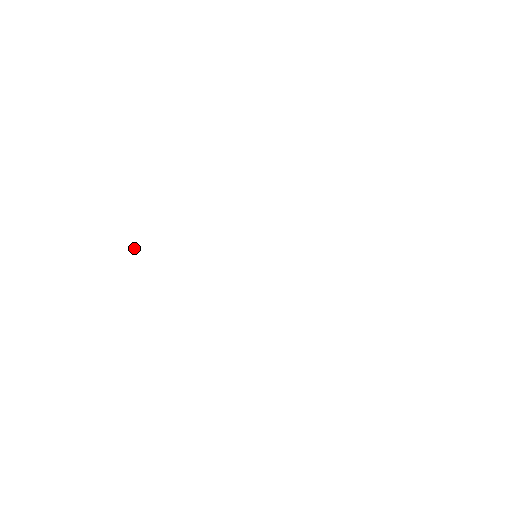
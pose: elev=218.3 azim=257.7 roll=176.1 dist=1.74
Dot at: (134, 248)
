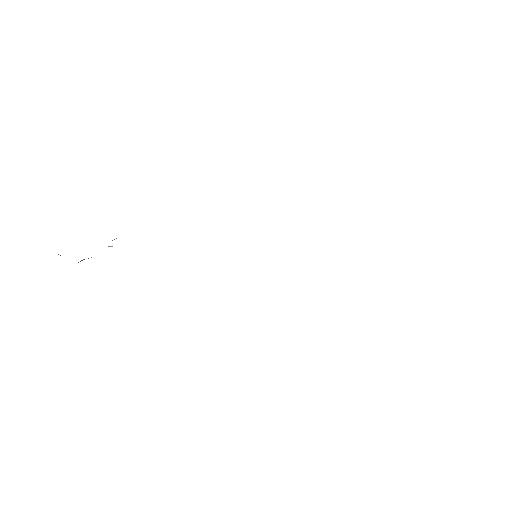
Dot at: occluded
